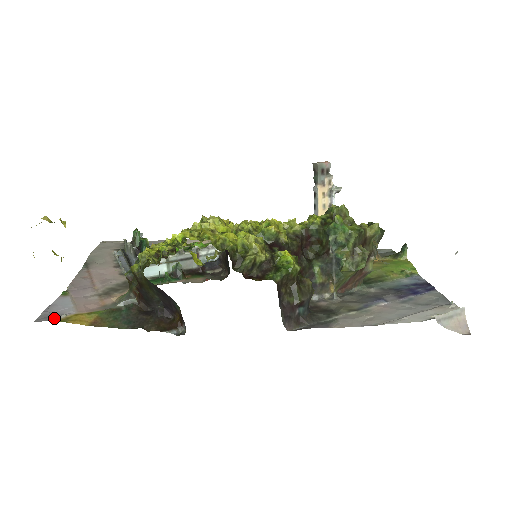
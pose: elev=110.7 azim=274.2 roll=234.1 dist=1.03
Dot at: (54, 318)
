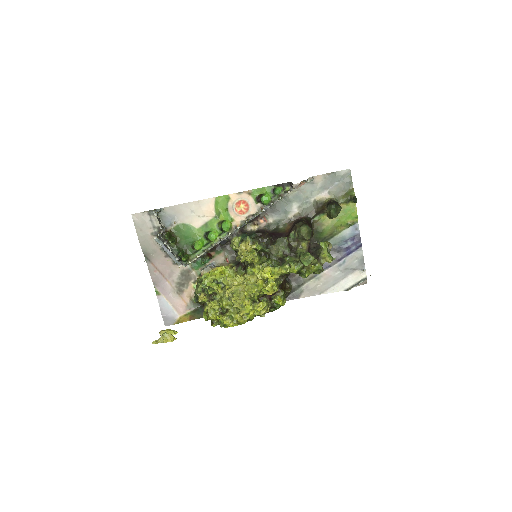
Dot at: (173, 323)
